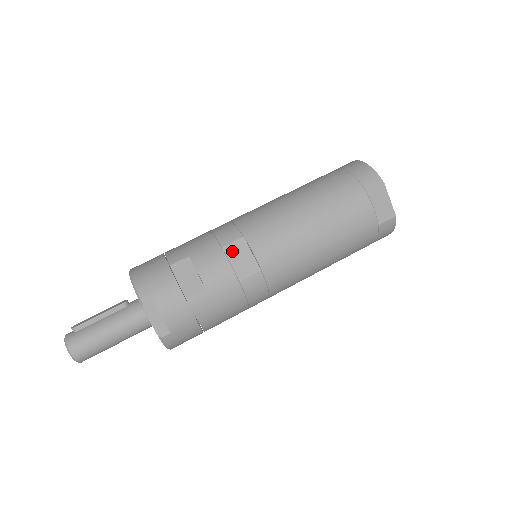
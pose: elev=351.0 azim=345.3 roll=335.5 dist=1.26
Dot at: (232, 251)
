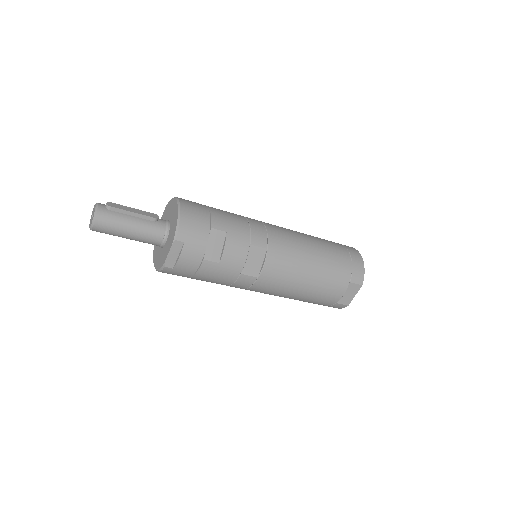
Dot at: (253, 252)
